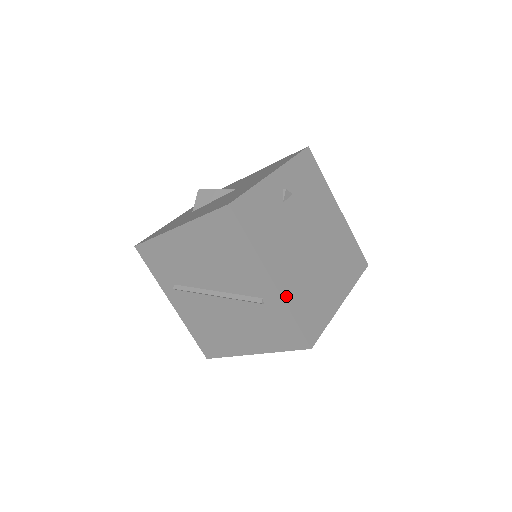
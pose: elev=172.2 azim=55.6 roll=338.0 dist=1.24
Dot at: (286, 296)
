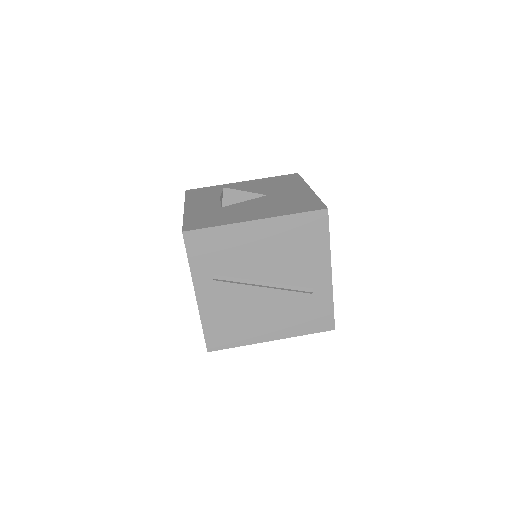
Dot at: (331, 287)
